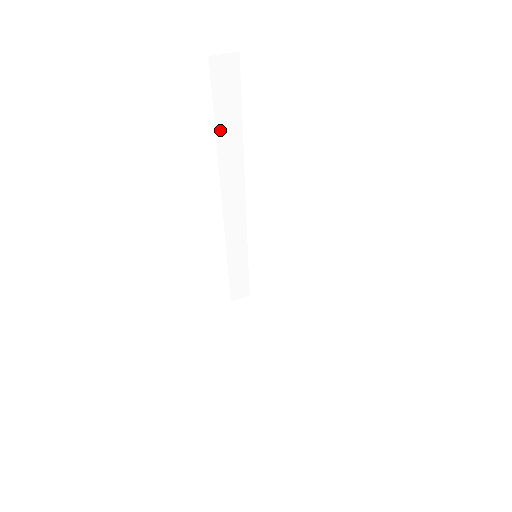
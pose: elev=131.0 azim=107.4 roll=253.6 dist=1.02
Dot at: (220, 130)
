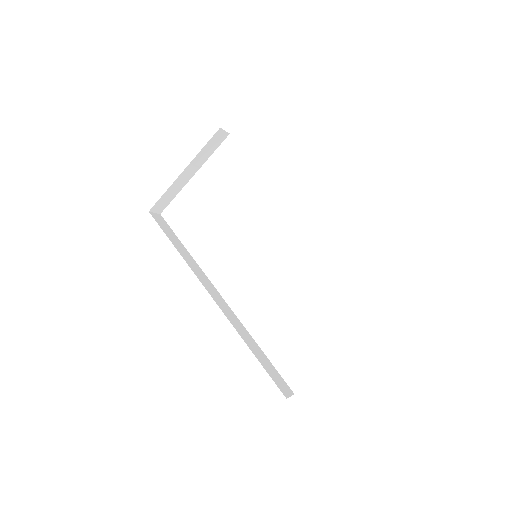
Dot at: (176, 246)
